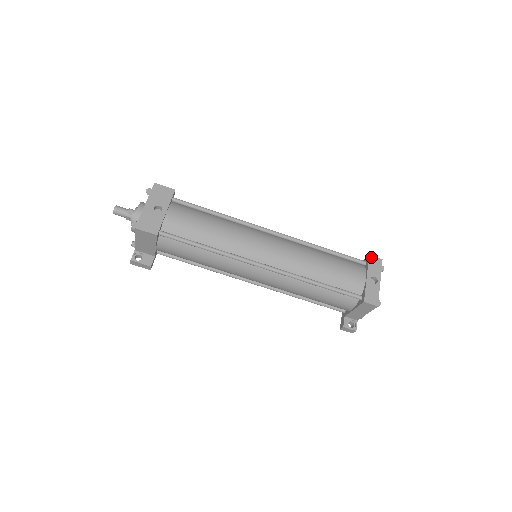
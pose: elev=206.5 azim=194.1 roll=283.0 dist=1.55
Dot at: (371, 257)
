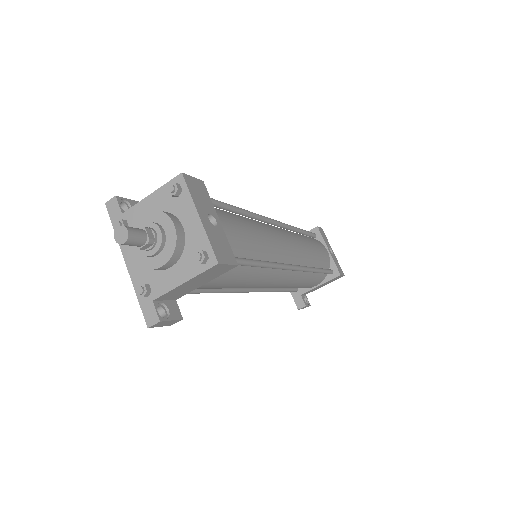
Dot at: (319, 228)
